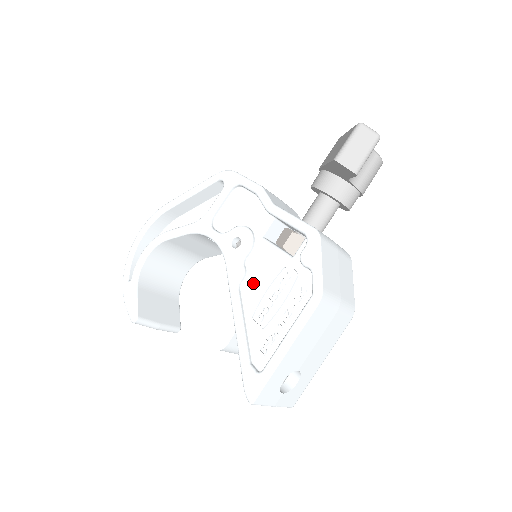
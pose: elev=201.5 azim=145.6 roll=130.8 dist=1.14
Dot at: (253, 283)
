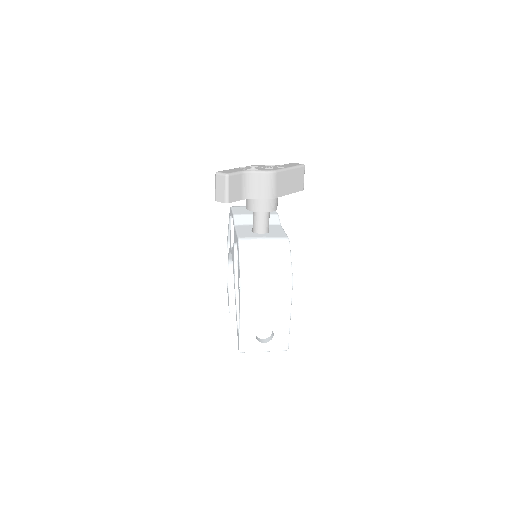
Dot at: (238, 279)
